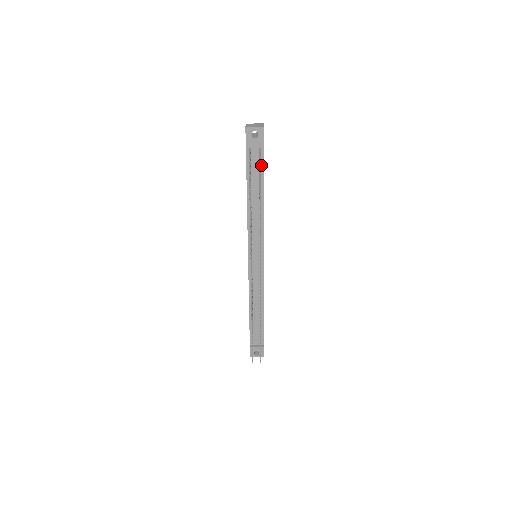
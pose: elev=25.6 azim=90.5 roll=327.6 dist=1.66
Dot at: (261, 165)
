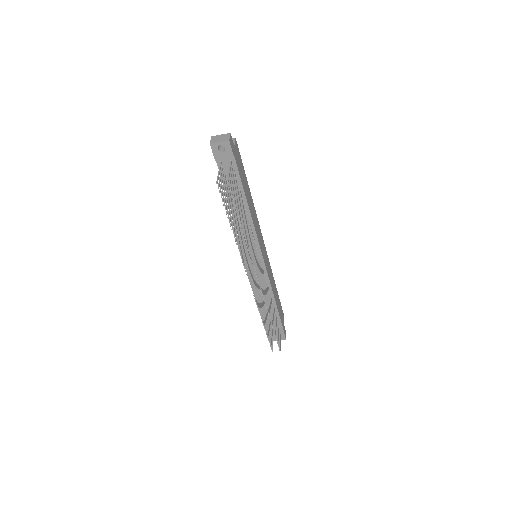
Dot at: (237, 176)
